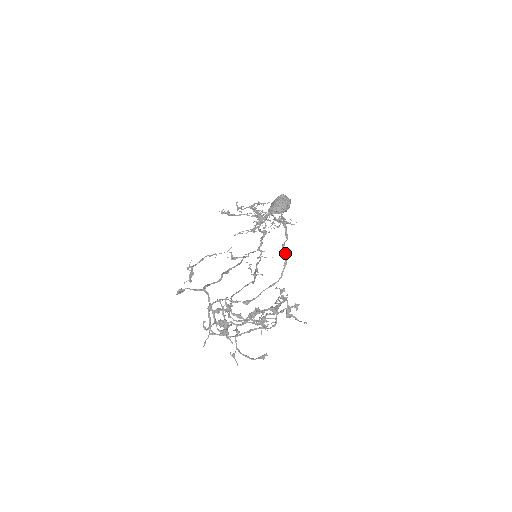
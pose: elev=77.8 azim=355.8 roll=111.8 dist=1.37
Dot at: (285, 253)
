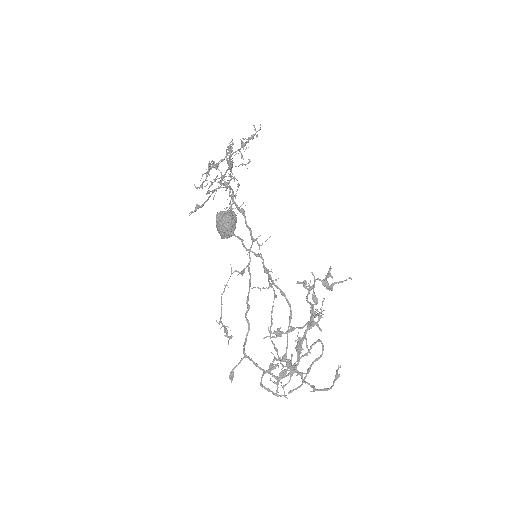
Dot at: (273, 281)
